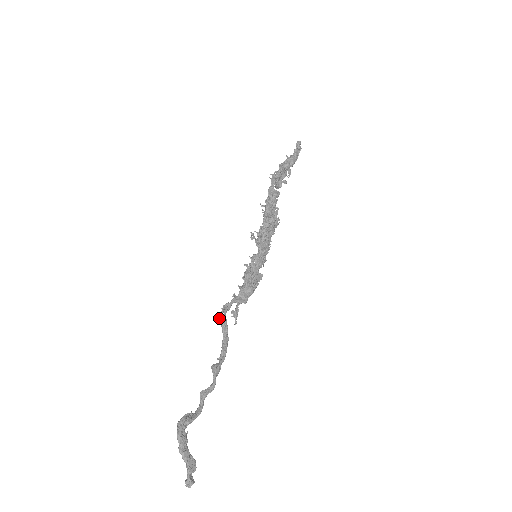
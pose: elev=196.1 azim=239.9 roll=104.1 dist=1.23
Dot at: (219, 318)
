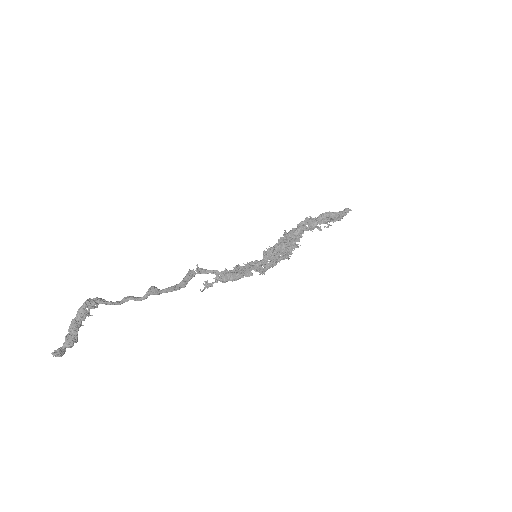
Dot at: (190, 270)
